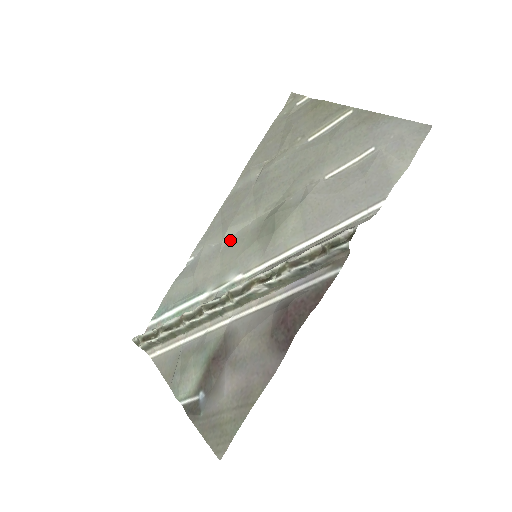
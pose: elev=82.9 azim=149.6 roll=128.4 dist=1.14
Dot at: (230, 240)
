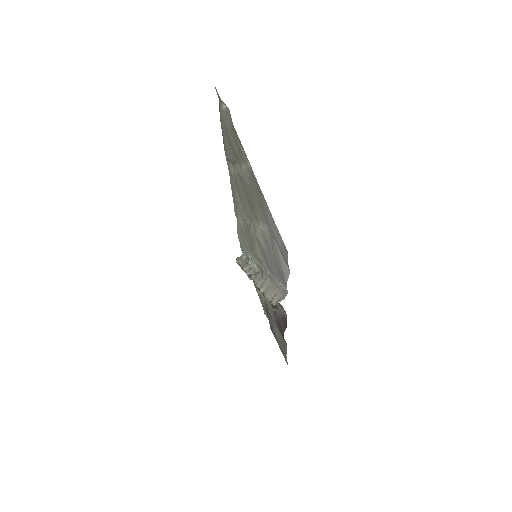
Dot at: (243, 225)
